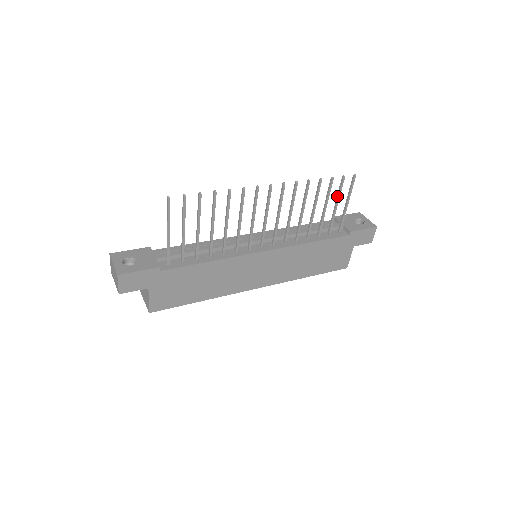
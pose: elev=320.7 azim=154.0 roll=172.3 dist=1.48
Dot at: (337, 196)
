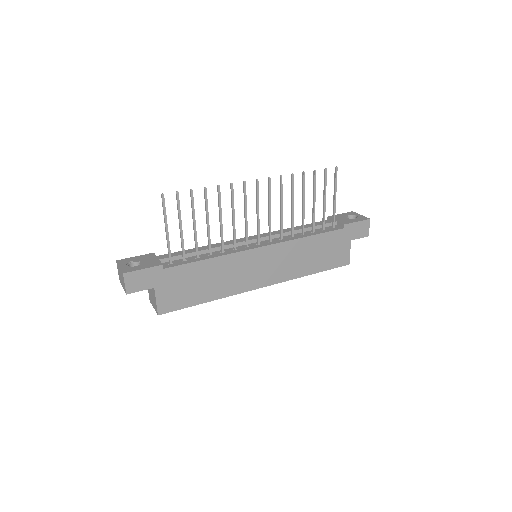
Dot at: occluded
